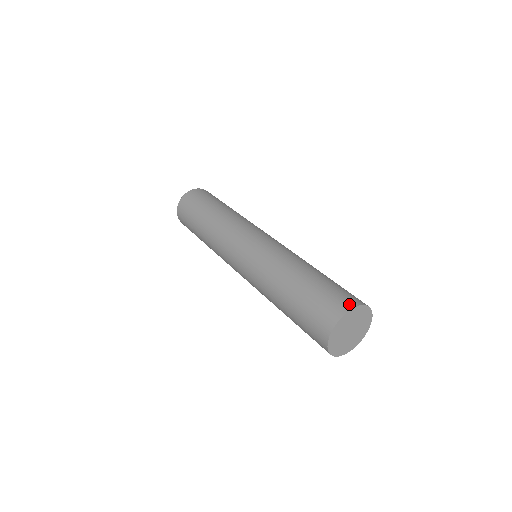
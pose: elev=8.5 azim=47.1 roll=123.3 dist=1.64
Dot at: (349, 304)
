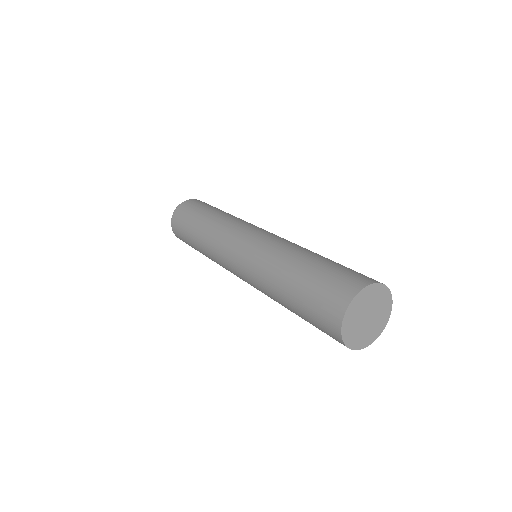
Dot at: (362, 282)
